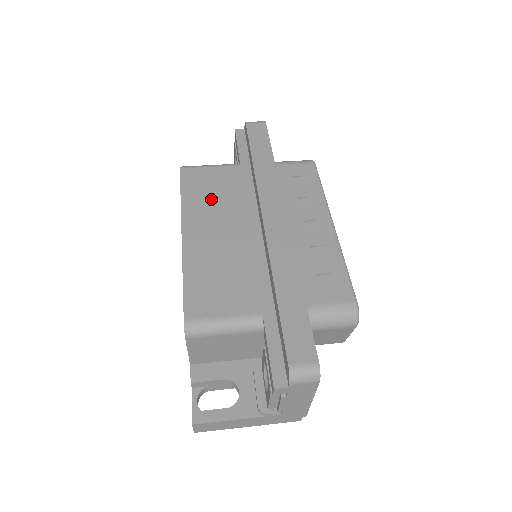
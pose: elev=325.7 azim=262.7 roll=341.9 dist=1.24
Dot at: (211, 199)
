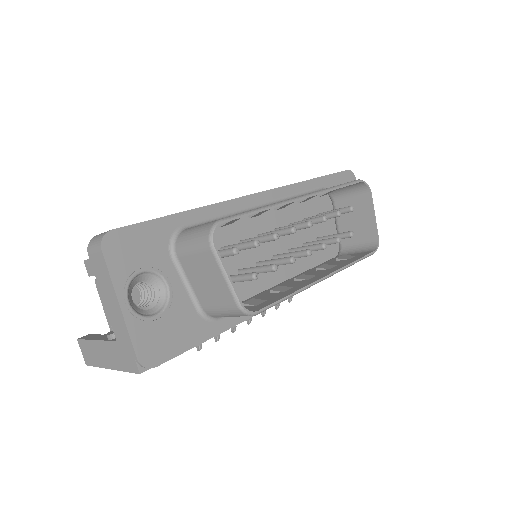
Dot at: occluded
